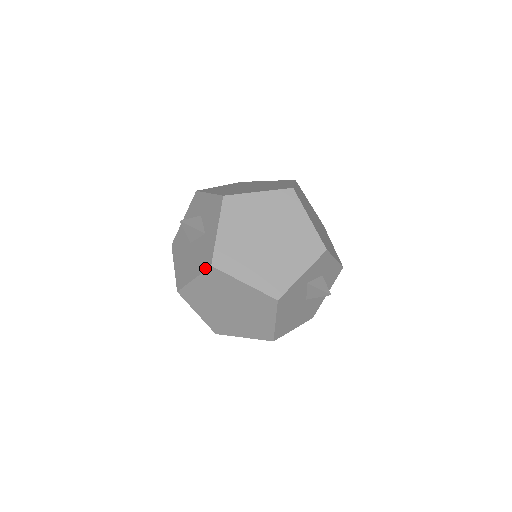
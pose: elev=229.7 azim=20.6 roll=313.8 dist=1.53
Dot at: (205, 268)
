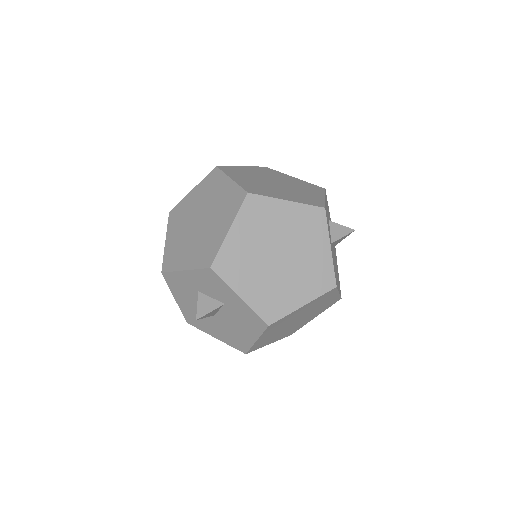
Dot at: (262, 330)
